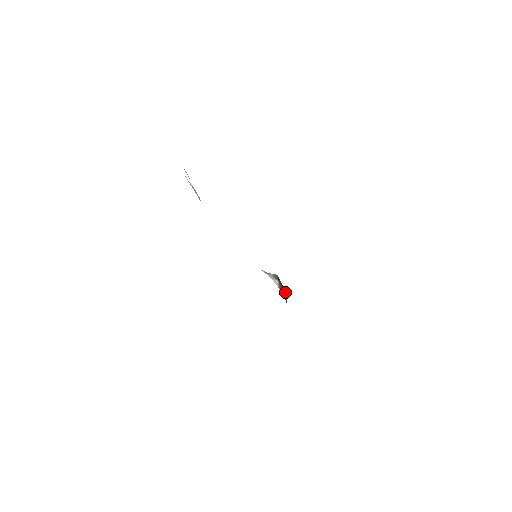
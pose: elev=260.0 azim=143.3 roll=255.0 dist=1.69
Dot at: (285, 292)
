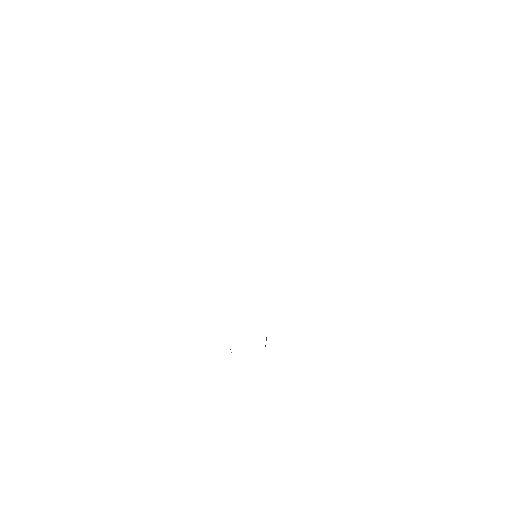
Dot at: occluded
